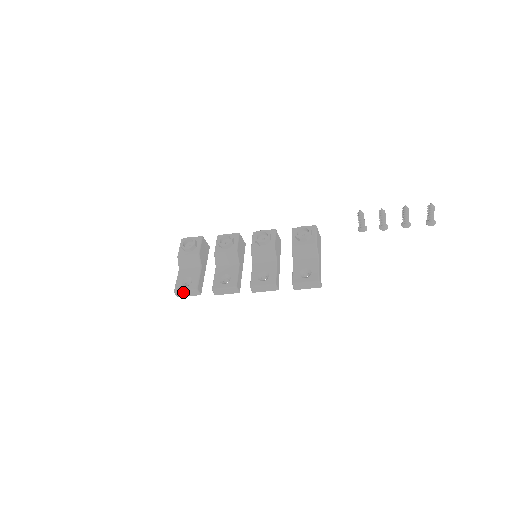
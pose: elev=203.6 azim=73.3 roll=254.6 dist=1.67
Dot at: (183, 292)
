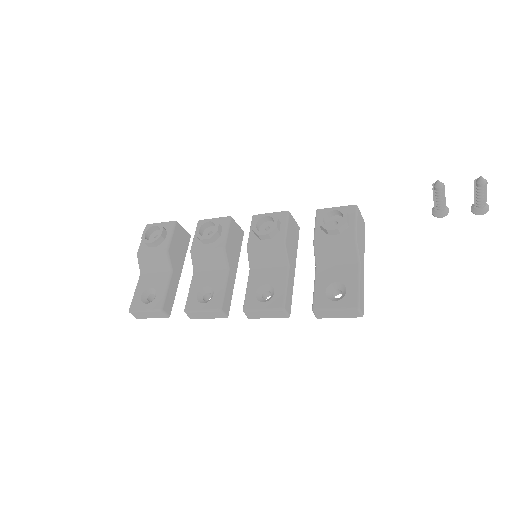
Dot at: (142, 313)
